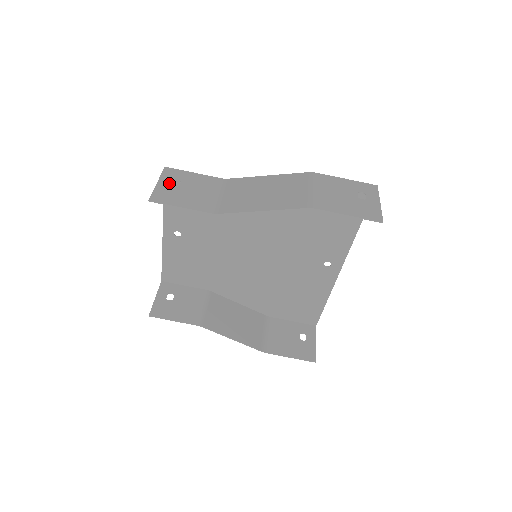
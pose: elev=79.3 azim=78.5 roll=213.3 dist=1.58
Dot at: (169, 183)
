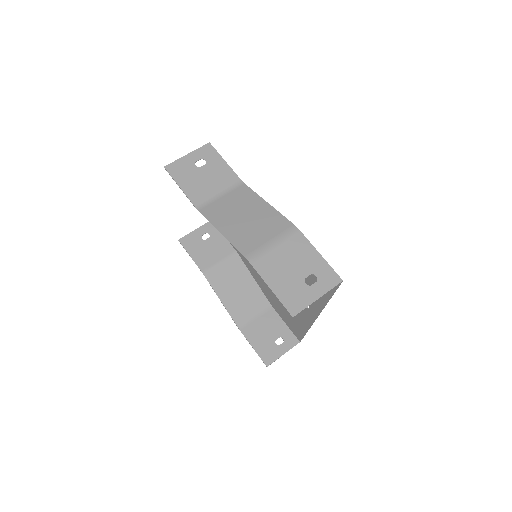
Dot at: (195, 160)
